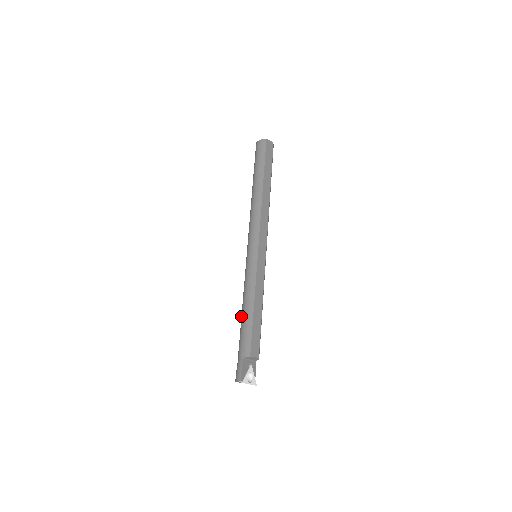
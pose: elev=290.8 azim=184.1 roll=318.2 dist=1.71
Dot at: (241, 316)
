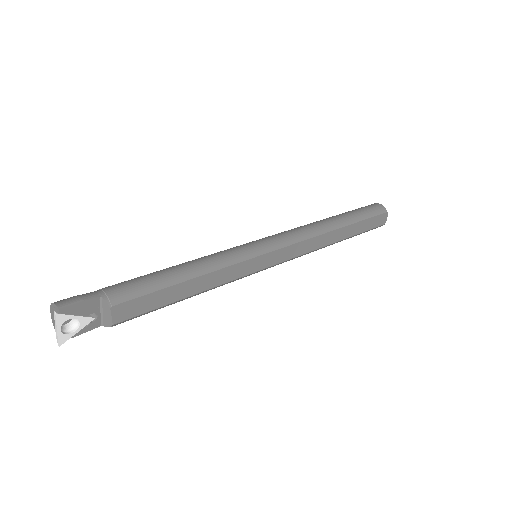
Dot at: occluded
